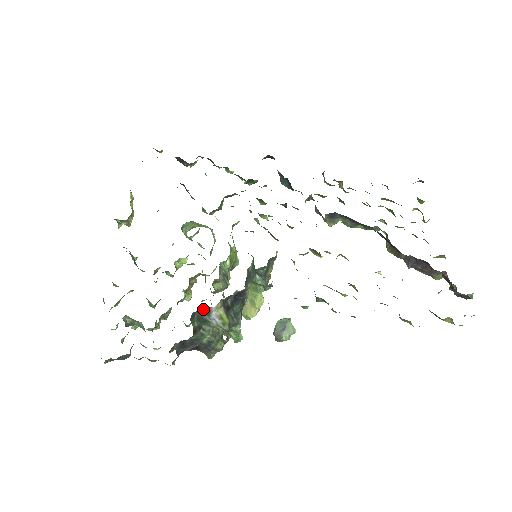
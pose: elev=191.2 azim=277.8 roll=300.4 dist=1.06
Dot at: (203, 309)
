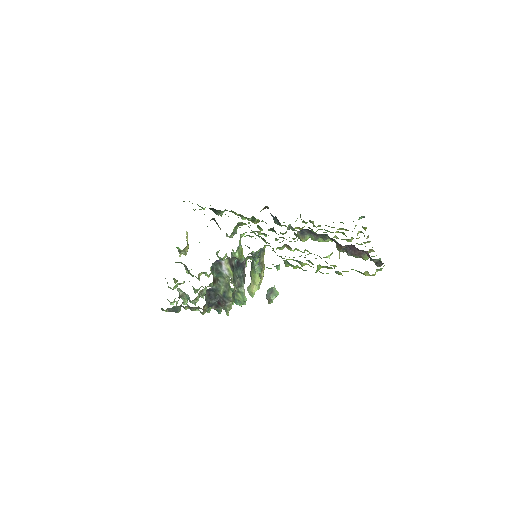
Dot at: (217, 261)
